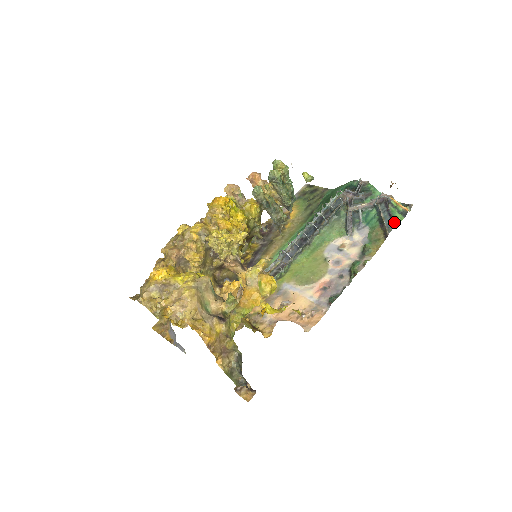
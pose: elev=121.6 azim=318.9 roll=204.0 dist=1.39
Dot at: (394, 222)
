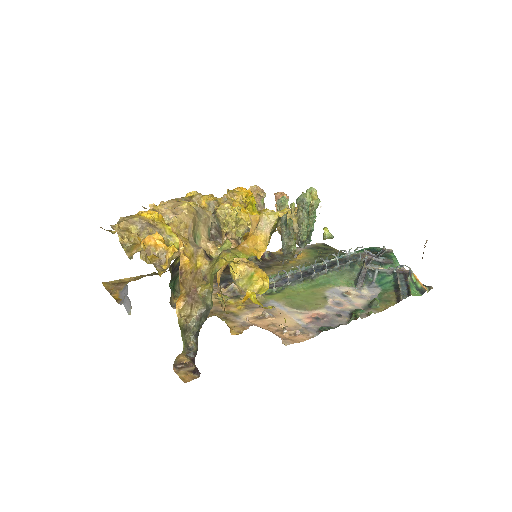
Dot at: (411, 292)
